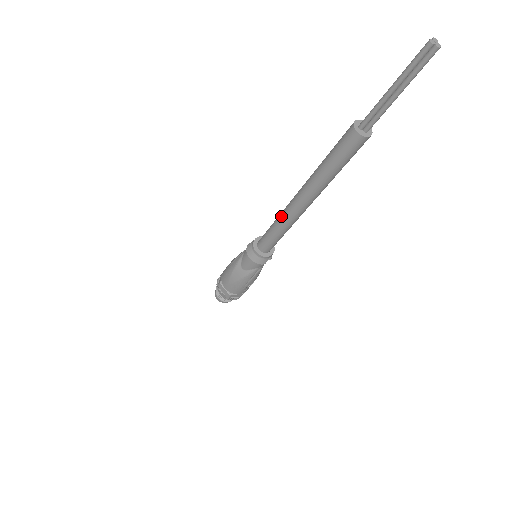
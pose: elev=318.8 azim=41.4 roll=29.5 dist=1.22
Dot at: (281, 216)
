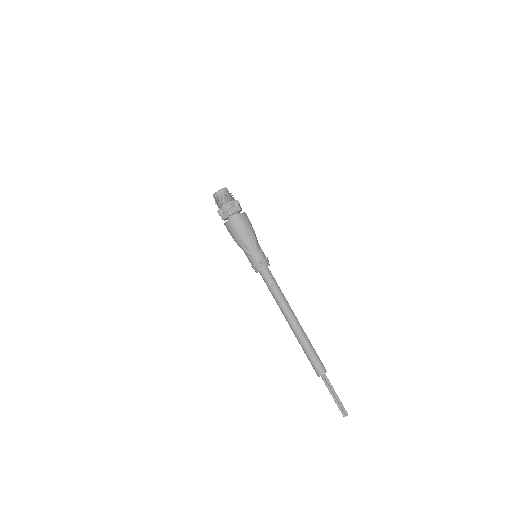
Dot at: (279, 306)
